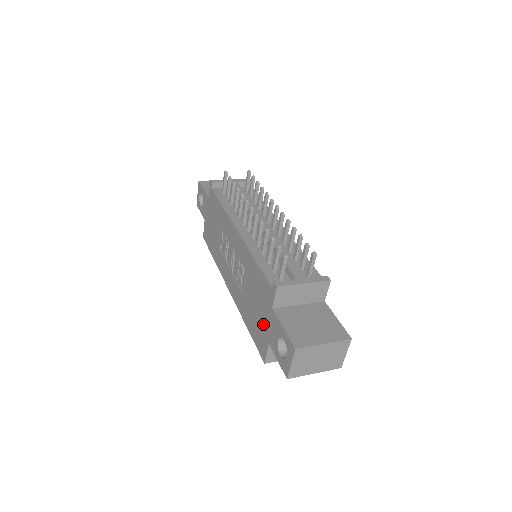
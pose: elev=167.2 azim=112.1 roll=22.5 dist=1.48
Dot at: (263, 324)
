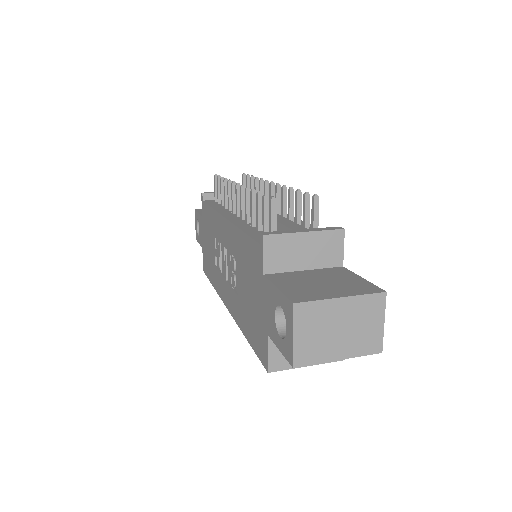
Dot at: (258, 311)
